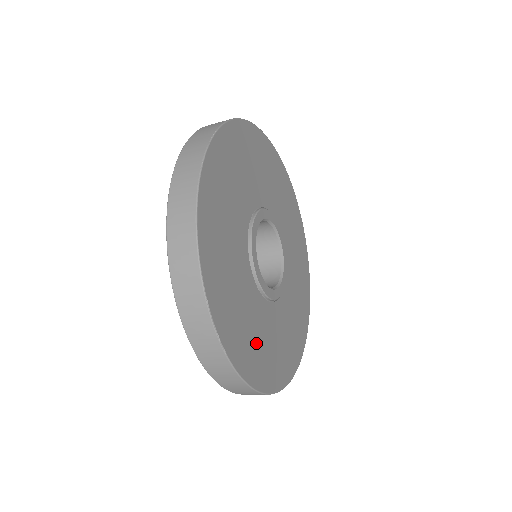
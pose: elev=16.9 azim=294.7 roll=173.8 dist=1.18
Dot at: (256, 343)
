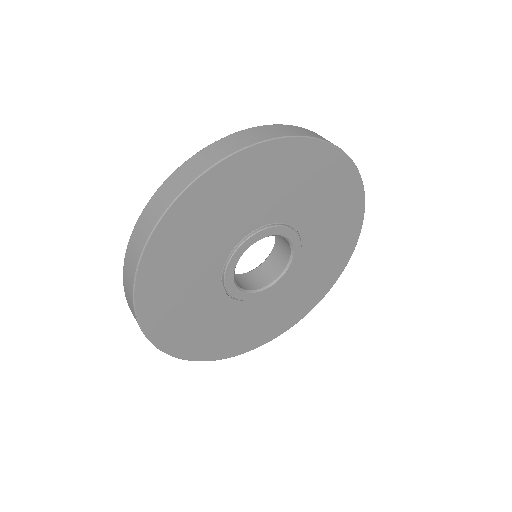
Dot at: (192, 326)
